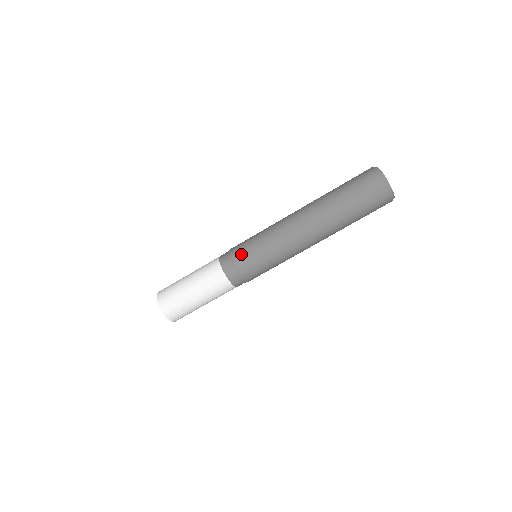
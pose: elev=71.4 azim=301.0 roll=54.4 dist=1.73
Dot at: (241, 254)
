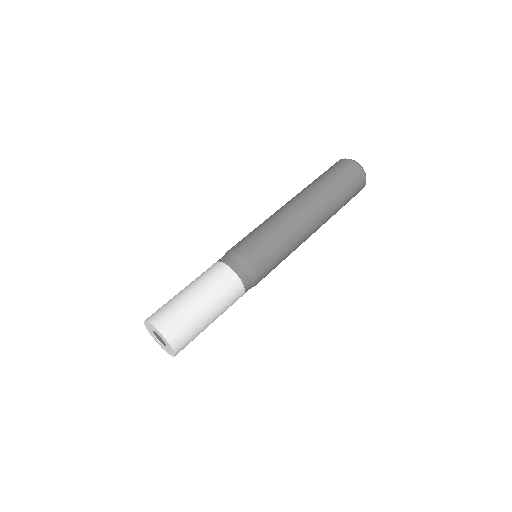
Dot at: occluded
